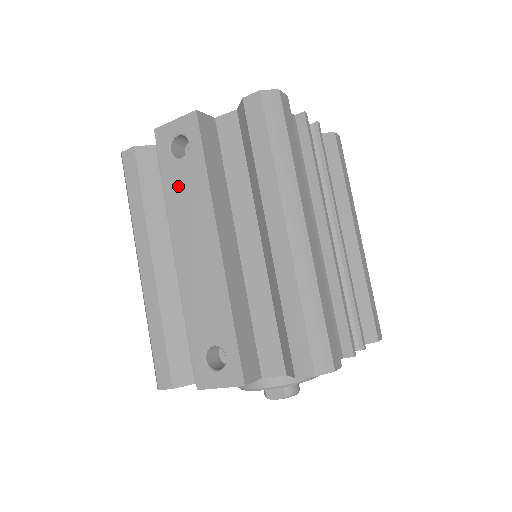
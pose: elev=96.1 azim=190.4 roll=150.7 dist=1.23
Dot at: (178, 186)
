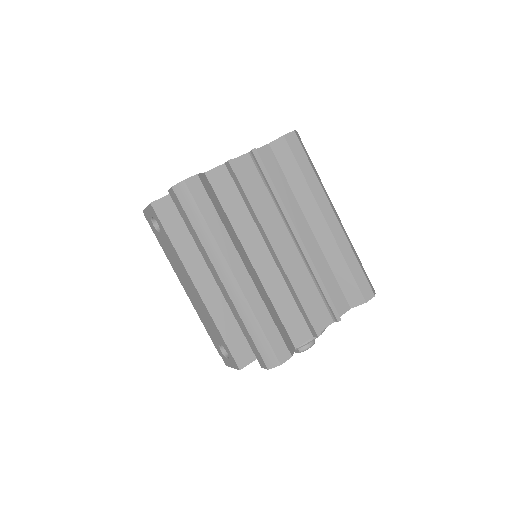
Dot at: (167, 249)
